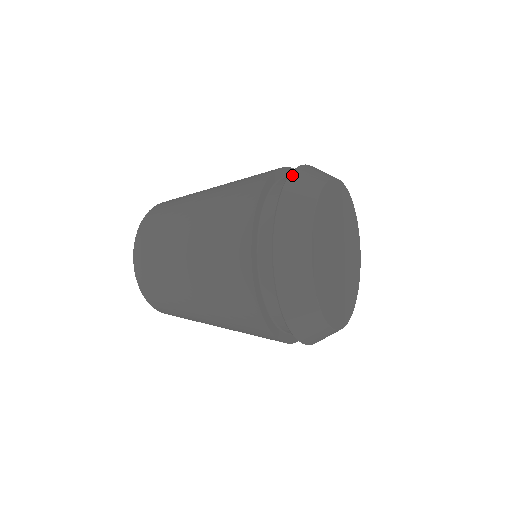
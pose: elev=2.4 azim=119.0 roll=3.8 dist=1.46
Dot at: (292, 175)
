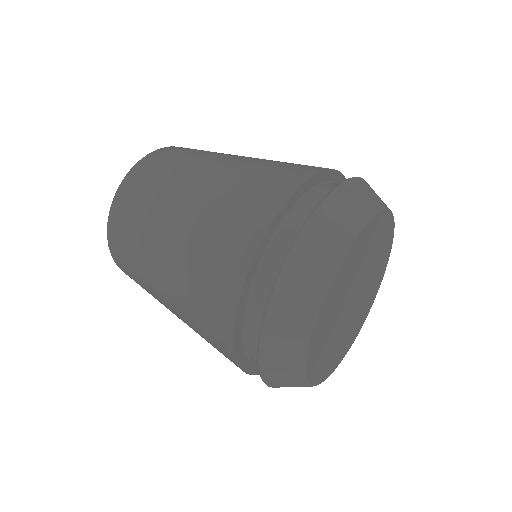
Dot at: (351, 180)
